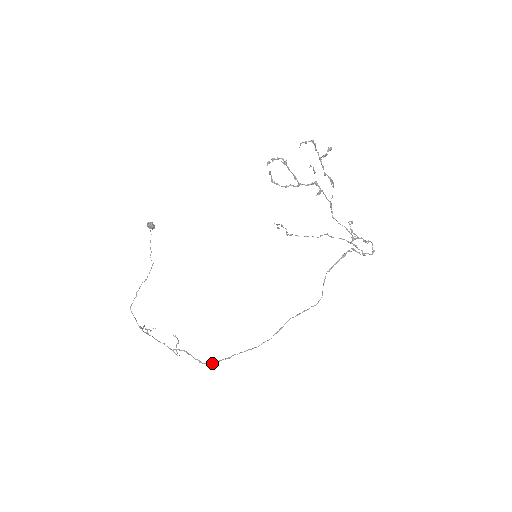
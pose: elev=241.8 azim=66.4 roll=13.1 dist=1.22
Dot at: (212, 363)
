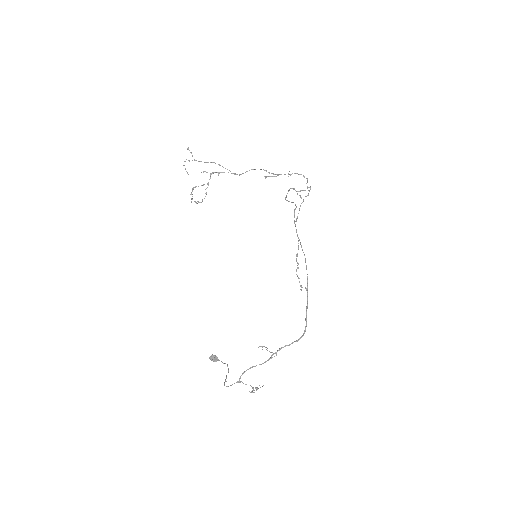
Dot at: (305, 330)
